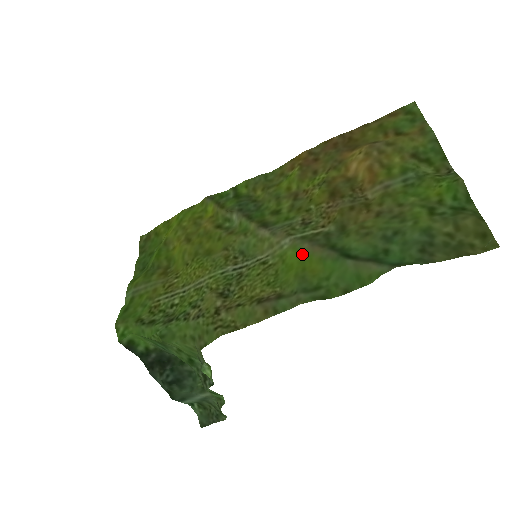
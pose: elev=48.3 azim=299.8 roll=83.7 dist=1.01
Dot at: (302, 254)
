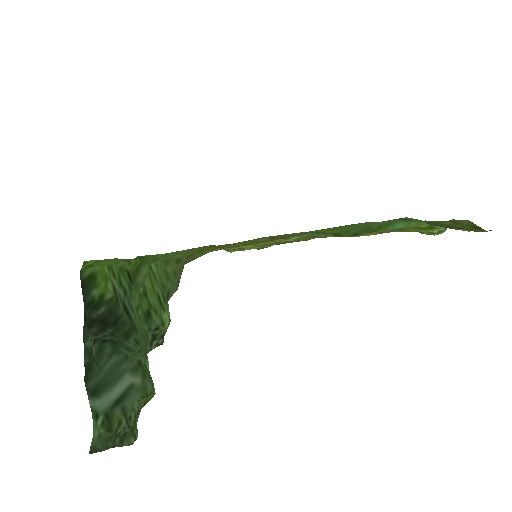
Dot at: occluded
